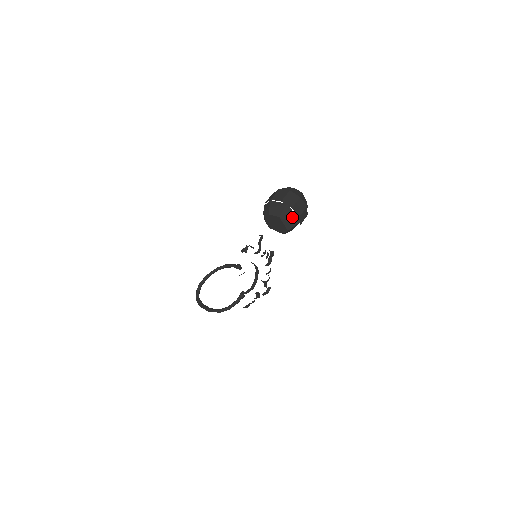
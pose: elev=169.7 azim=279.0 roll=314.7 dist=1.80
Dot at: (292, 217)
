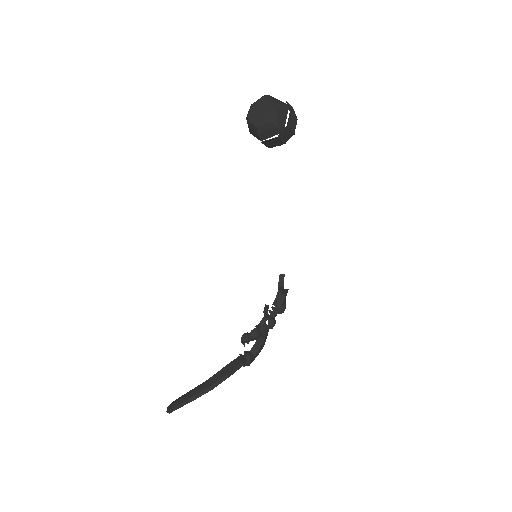
Dot at: (277, 100)
